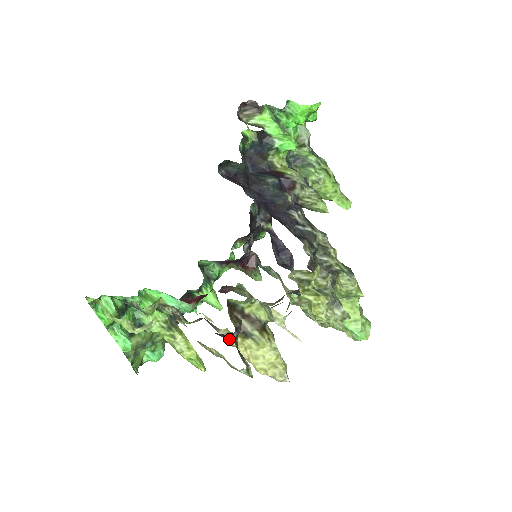
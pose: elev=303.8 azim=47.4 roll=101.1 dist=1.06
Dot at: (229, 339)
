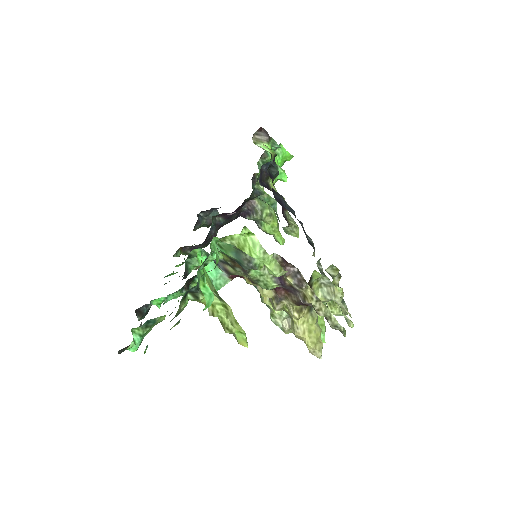
Dot at: (298, 310)
